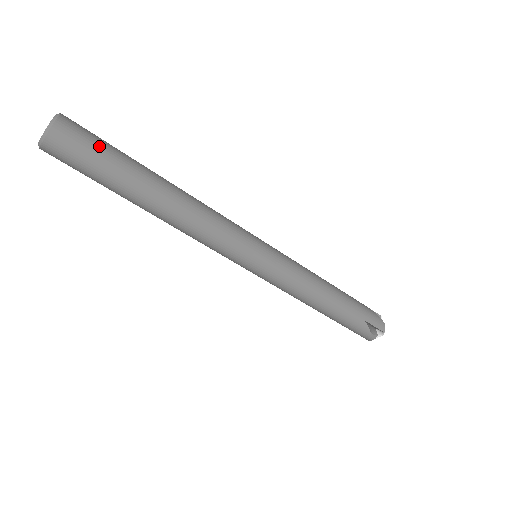
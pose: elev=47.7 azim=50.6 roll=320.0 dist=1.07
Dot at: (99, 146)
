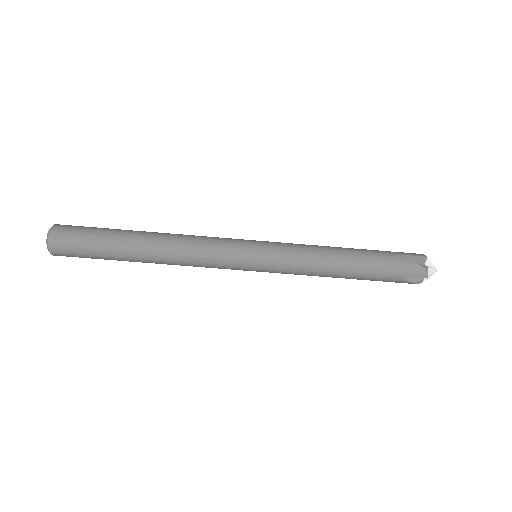
Dot at: (90, 227)
